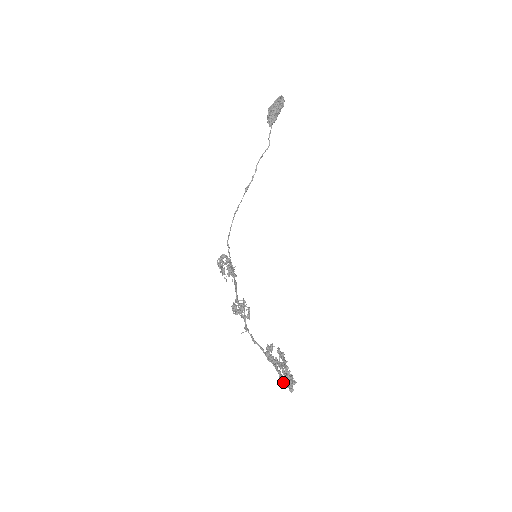
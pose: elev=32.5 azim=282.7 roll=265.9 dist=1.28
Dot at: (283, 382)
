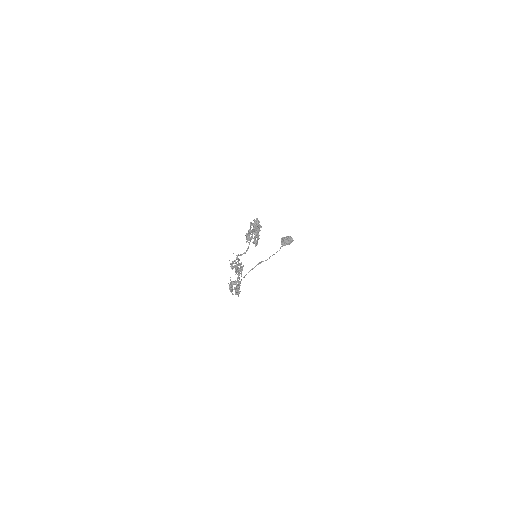
Dot at: (252, 223)
